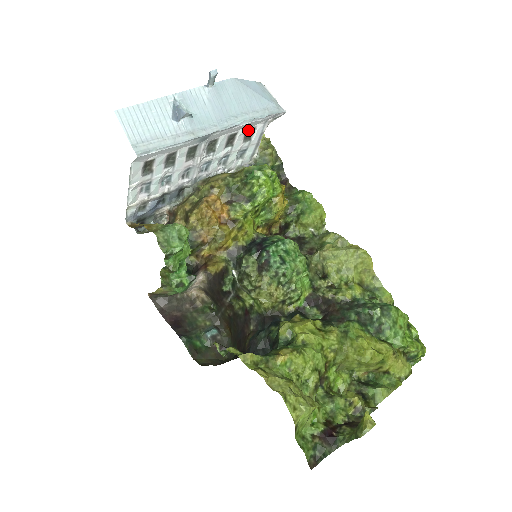
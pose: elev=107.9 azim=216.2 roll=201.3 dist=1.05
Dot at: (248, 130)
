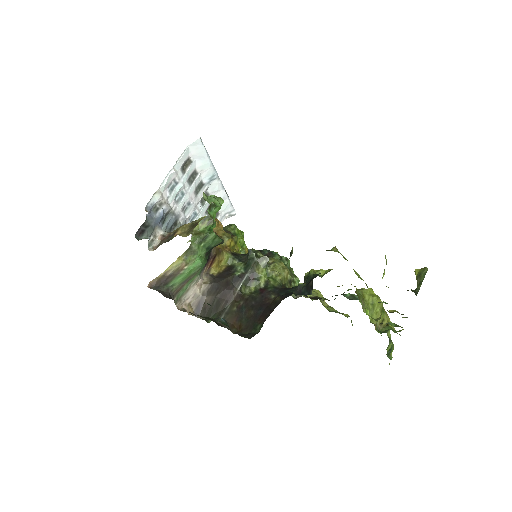
Dot at: occluded
